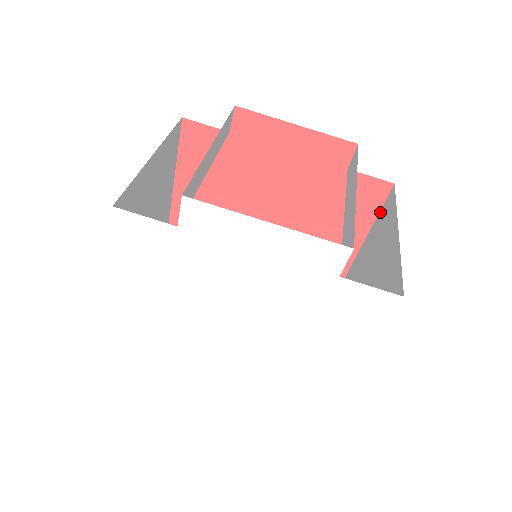
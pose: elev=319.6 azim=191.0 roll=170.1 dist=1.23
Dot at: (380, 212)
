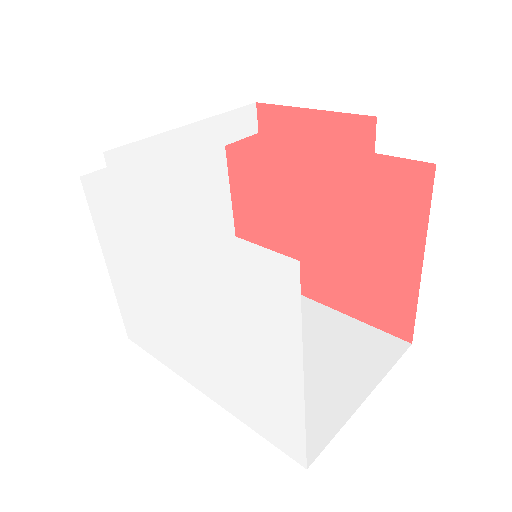
Dot at: (428, 209)
